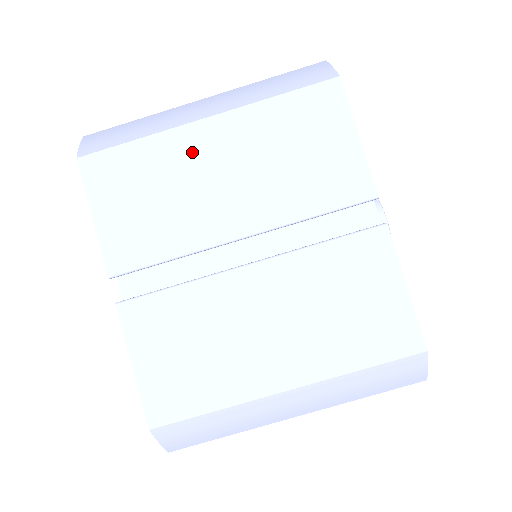
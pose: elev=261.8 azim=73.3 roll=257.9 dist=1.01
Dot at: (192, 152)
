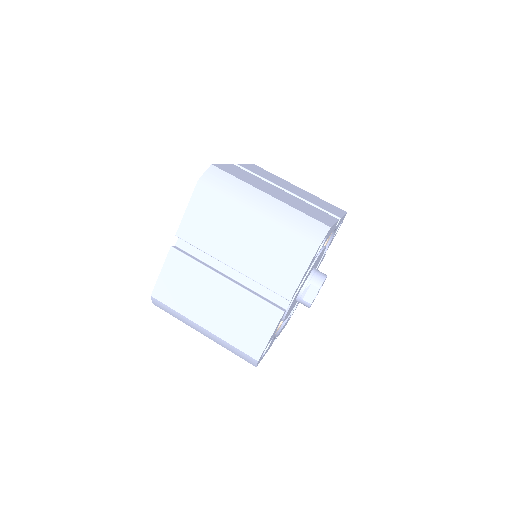
Dot at: (289, 184)
